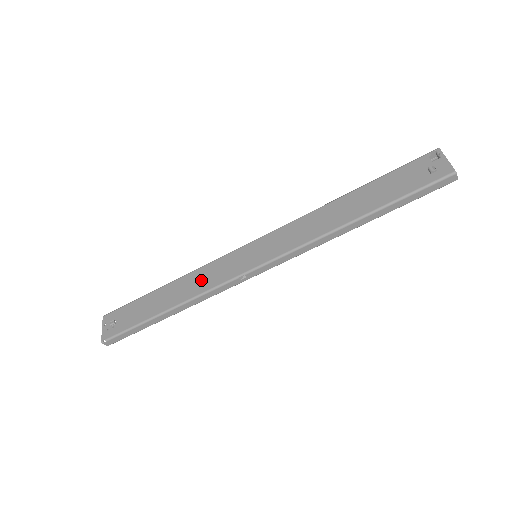
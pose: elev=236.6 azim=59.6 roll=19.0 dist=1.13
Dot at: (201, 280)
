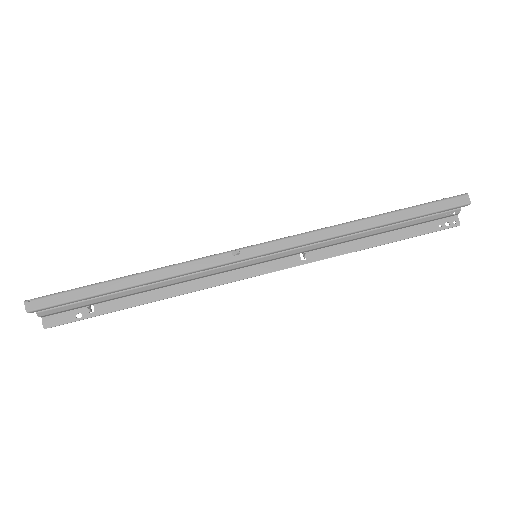
Dot at: occluded
